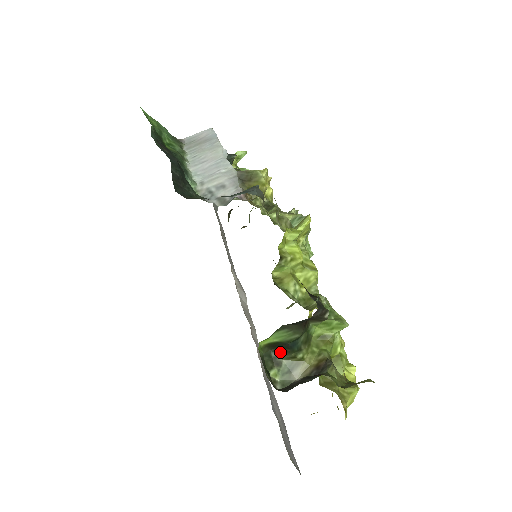
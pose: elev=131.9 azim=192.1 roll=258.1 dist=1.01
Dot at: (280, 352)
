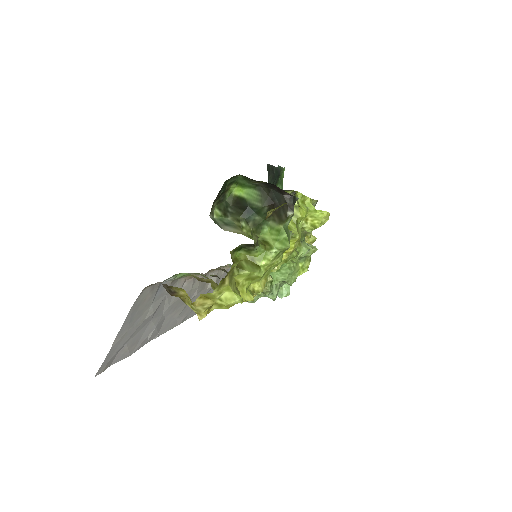
Dot at: (235, 211)
